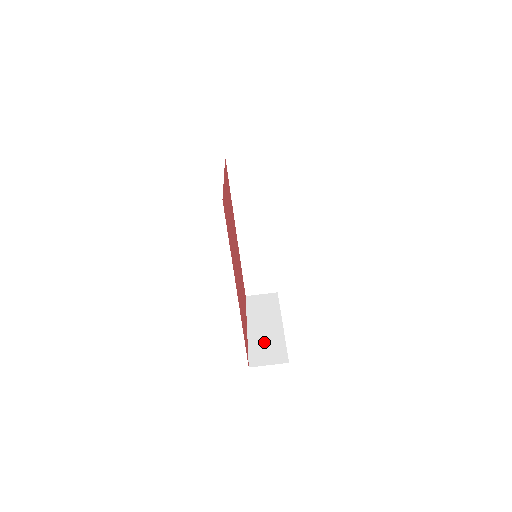
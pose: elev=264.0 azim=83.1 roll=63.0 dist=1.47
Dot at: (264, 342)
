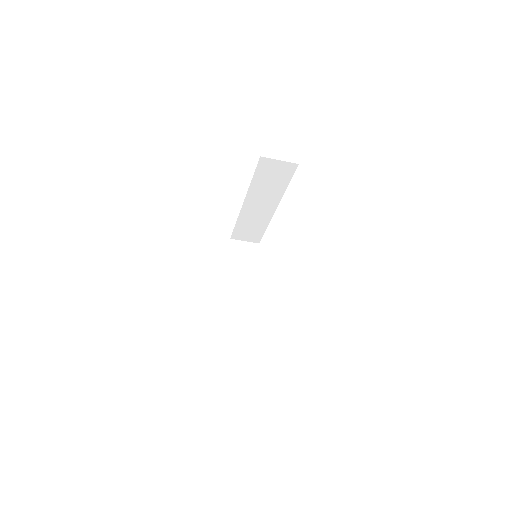
Dot at: (237, 306)
